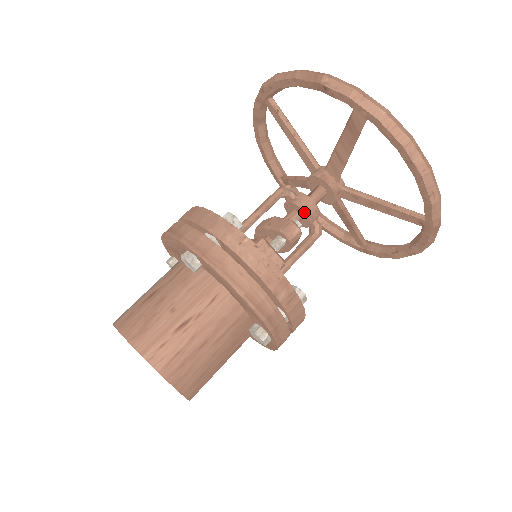
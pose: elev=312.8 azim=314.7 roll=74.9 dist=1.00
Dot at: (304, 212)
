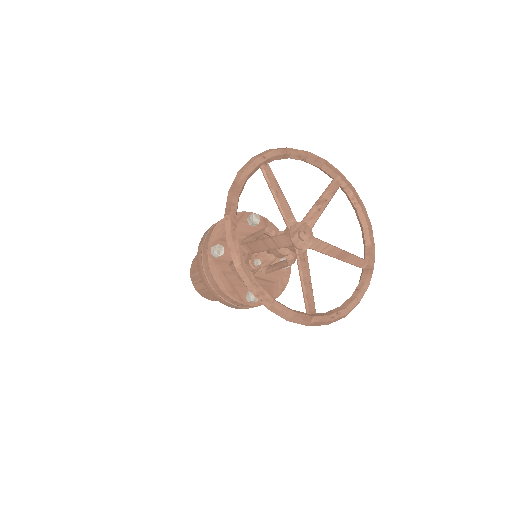
Dot at: occluded
